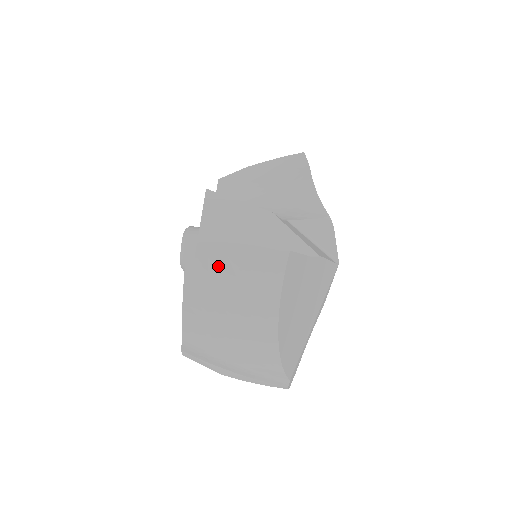
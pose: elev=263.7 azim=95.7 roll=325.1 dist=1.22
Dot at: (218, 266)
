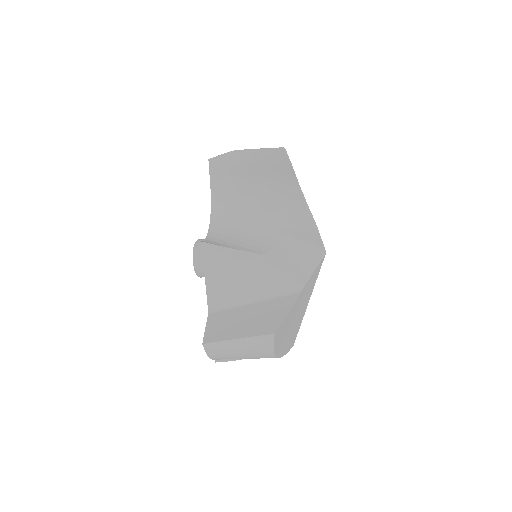
Dot at: (226, 344)
